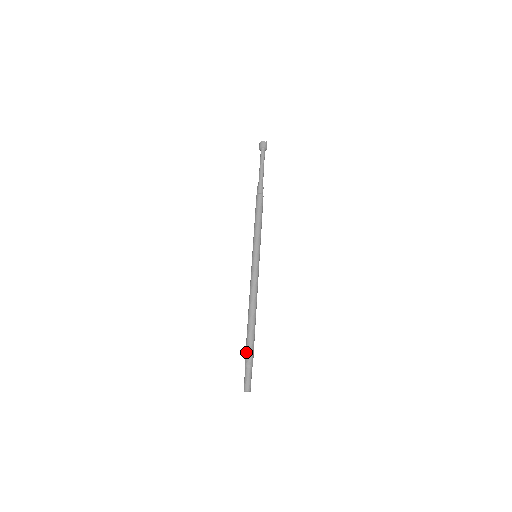
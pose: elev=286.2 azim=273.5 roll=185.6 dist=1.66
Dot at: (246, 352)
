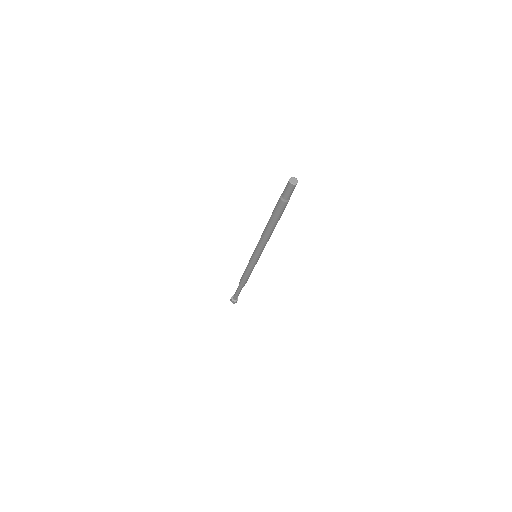
Dot at: (276, 204)
